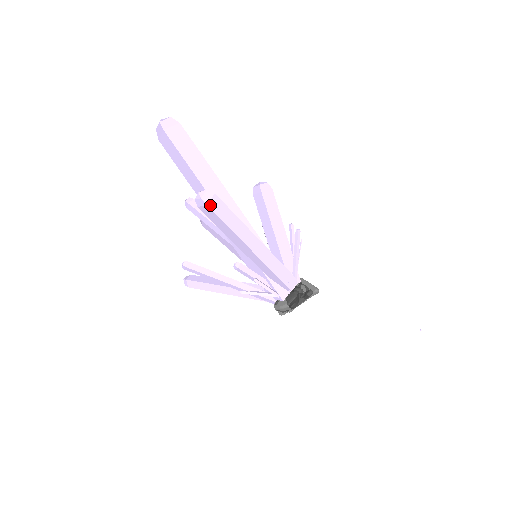
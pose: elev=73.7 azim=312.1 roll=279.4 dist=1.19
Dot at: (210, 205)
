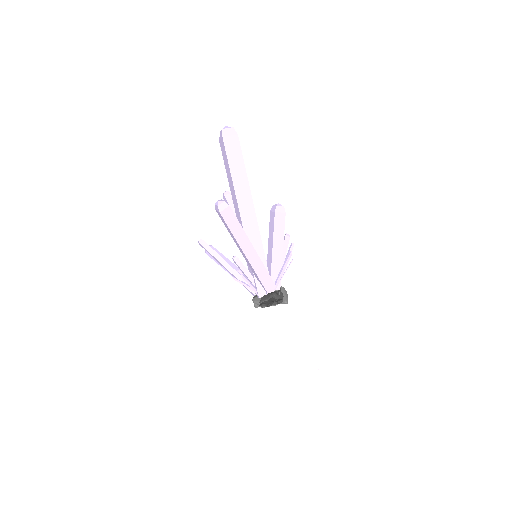
Dot at: (222, 213)
